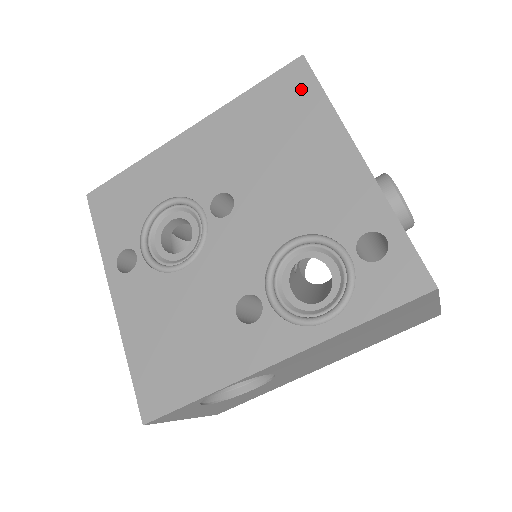
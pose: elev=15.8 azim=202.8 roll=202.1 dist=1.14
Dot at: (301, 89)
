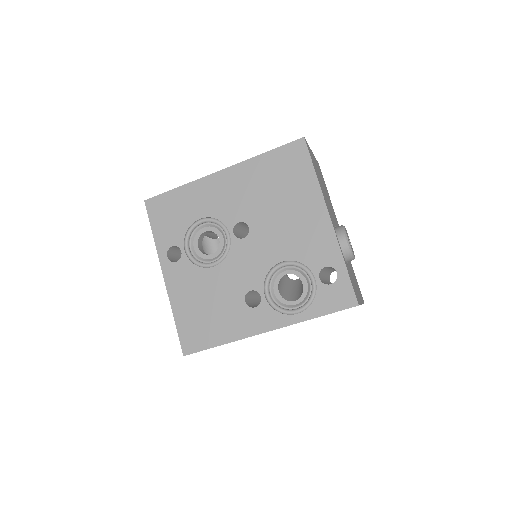
Dot at: (300, 162)
